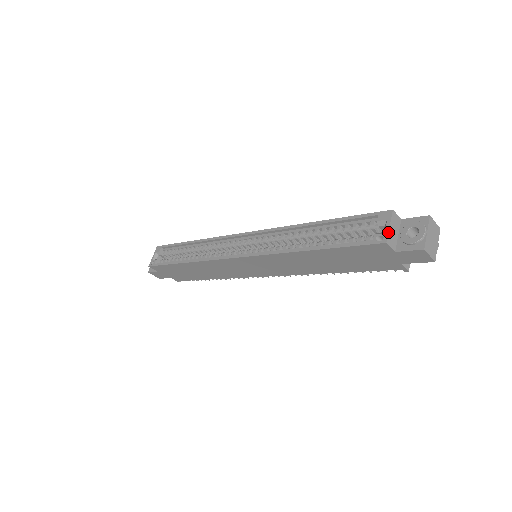
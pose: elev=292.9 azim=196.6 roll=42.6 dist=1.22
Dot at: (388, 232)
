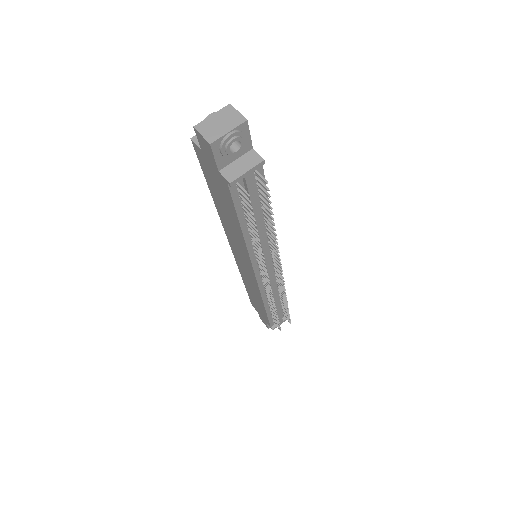
Dot at: occluded
